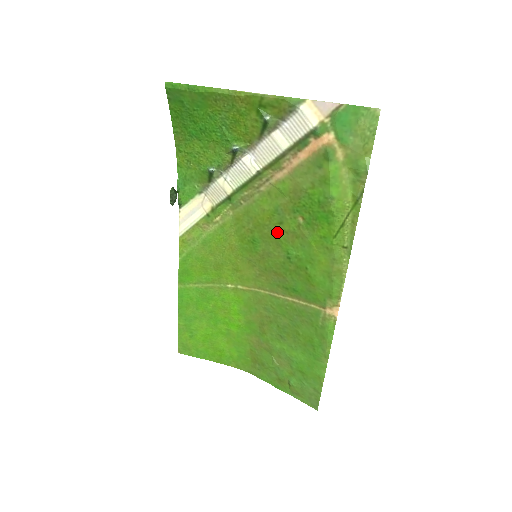
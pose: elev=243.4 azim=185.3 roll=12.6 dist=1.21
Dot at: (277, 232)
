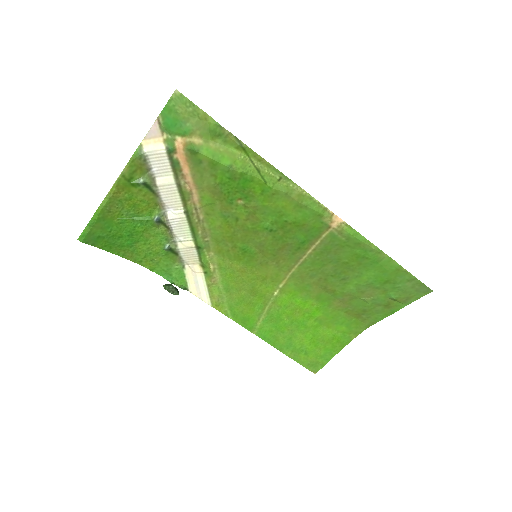
Dot at: (244, 227)
